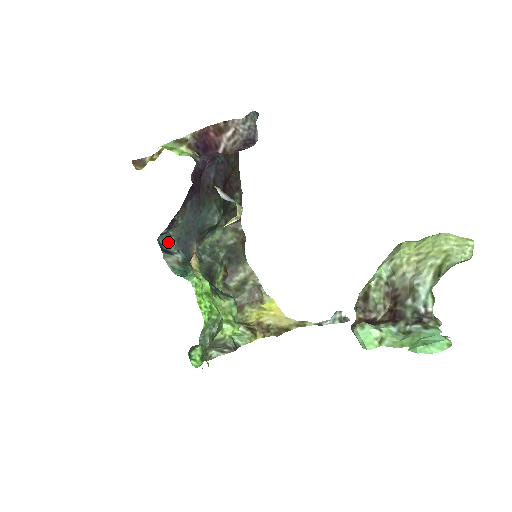
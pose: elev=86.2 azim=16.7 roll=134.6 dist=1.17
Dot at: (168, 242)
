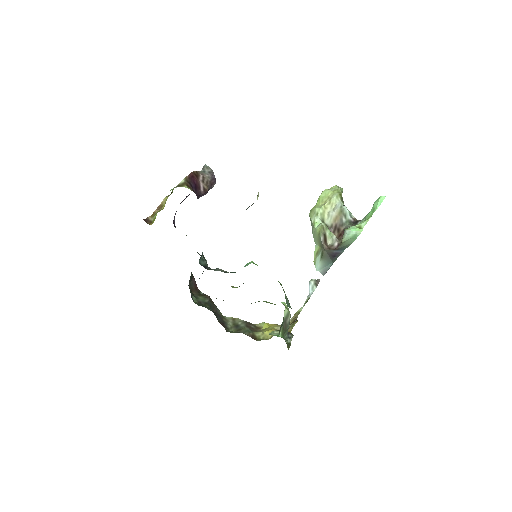
Dot at: (204, 266)
